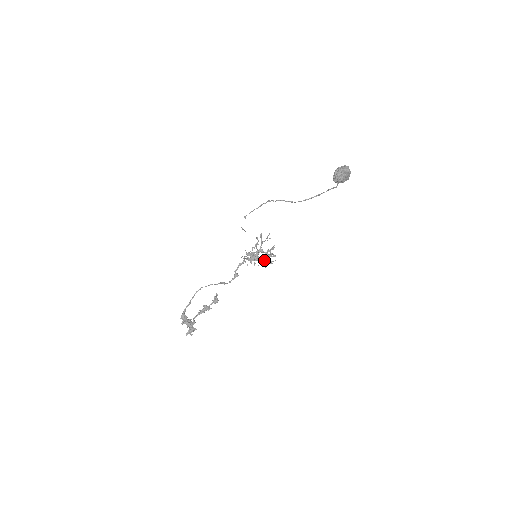
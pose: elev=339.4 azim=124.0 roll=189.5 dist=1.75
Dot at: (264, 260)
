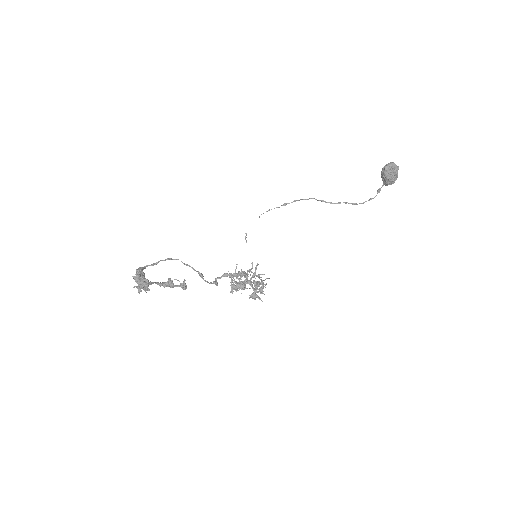
Dot at: (255, 281)
